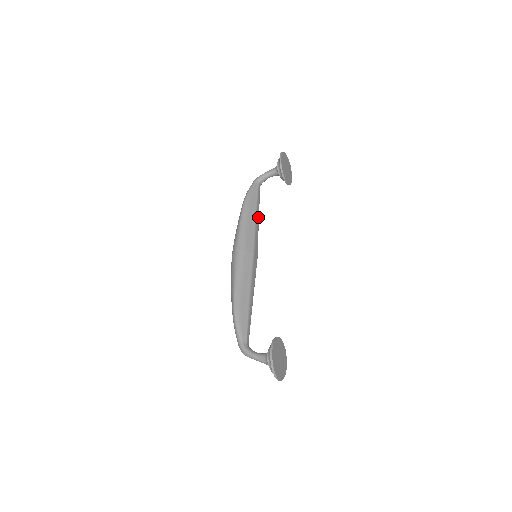
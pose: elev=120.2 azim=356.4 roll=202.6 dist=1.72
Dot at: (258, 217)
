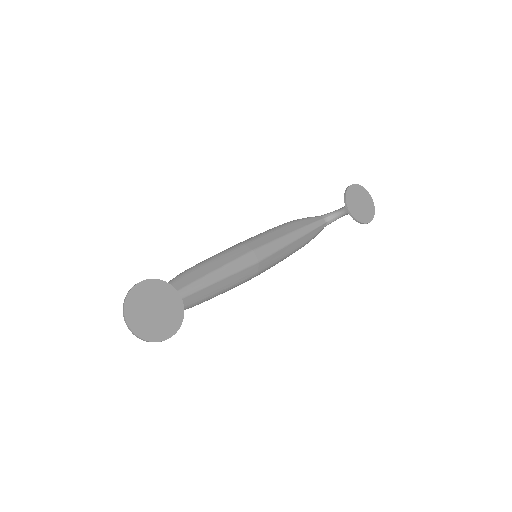
Dot at: (296, 237)
